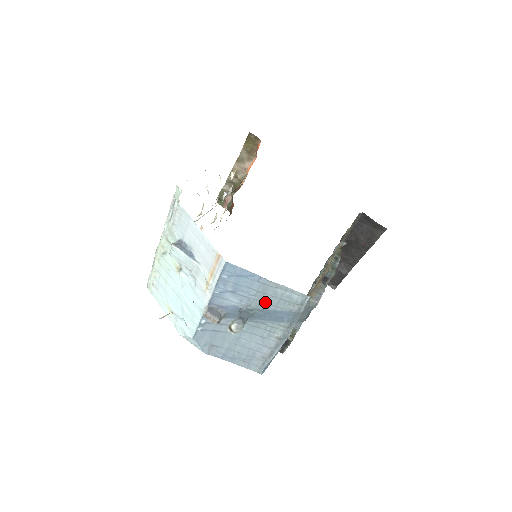
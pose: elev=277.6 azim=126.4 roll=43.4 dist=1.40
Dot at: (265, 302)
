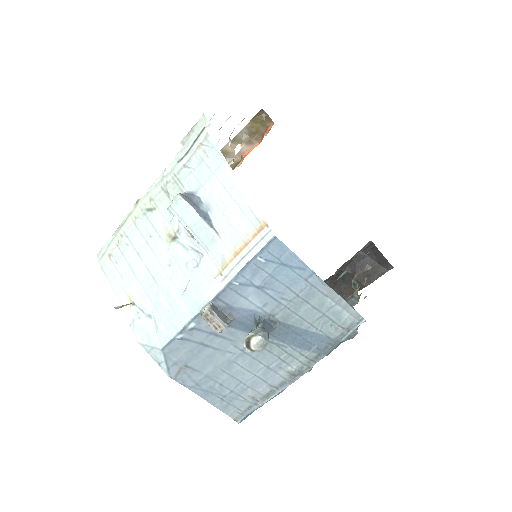
Dot at: (299, 314)
